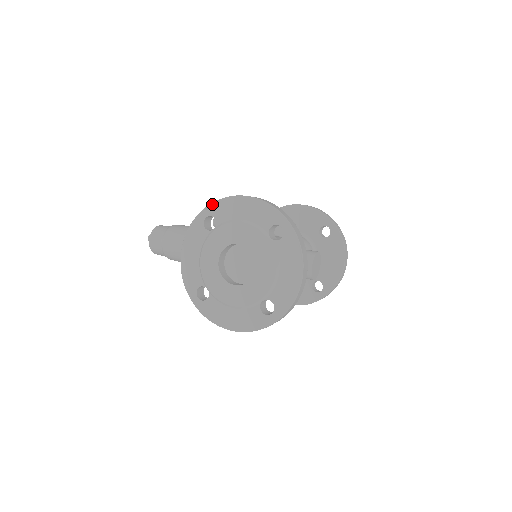
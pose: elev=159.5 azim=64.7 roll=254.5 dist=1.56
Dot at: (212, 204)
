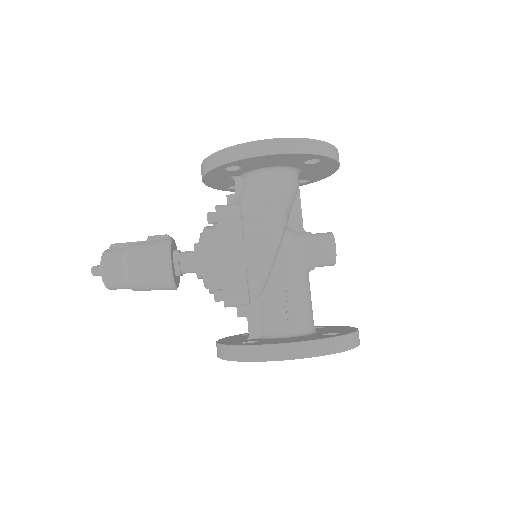
Dot at: occluded
